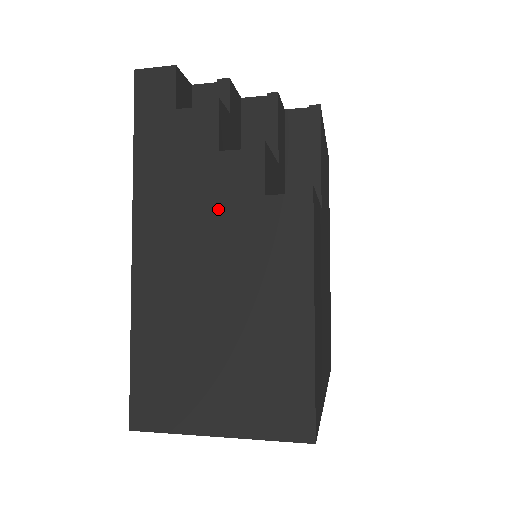
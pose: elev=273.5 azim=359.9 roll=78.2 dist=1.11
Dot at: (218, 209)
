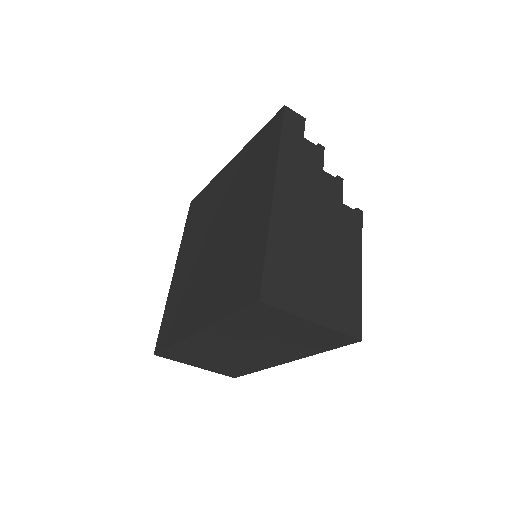
Dot at: (321, 197)
